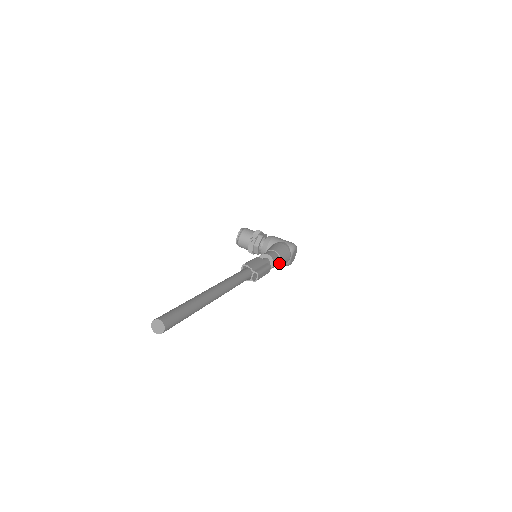
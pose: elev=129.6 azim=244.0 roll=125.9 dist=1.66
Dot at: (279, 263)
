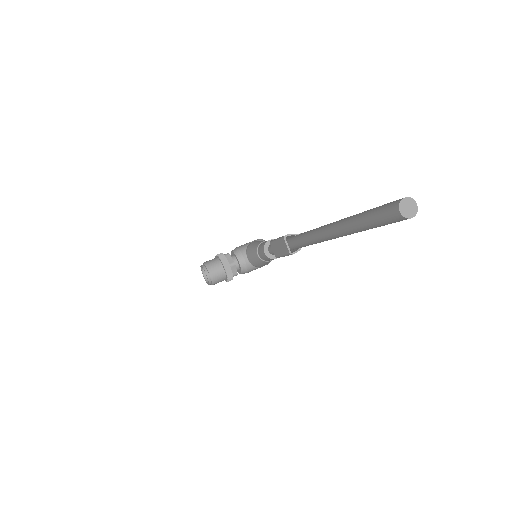
Dot at: occluded
